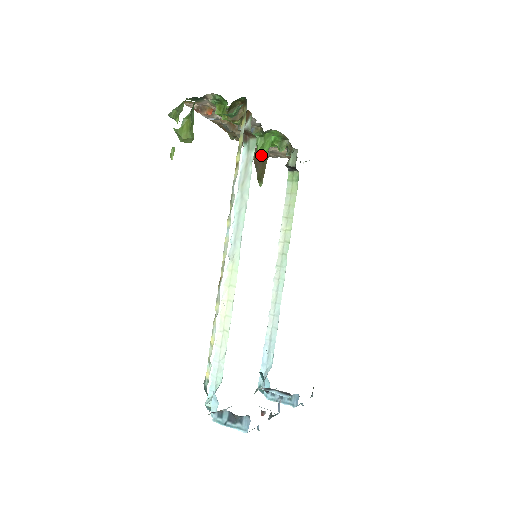
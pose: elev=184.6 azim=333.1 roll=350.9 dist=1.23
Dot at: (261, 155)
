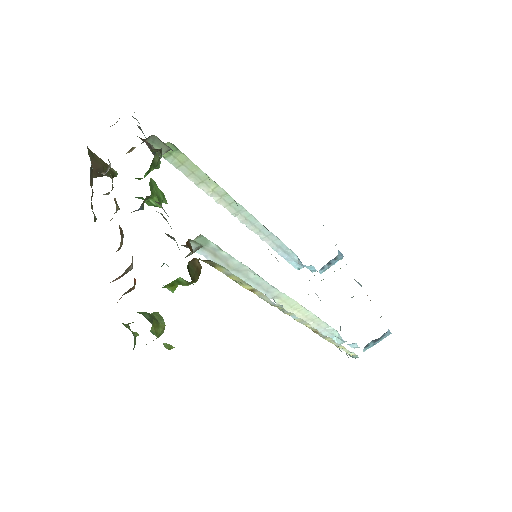
Dot at: occluded
